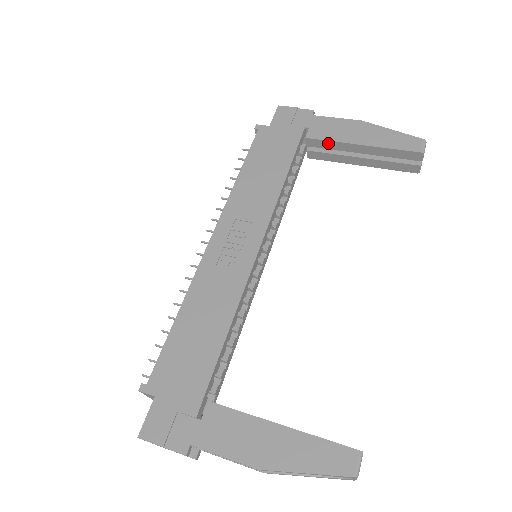
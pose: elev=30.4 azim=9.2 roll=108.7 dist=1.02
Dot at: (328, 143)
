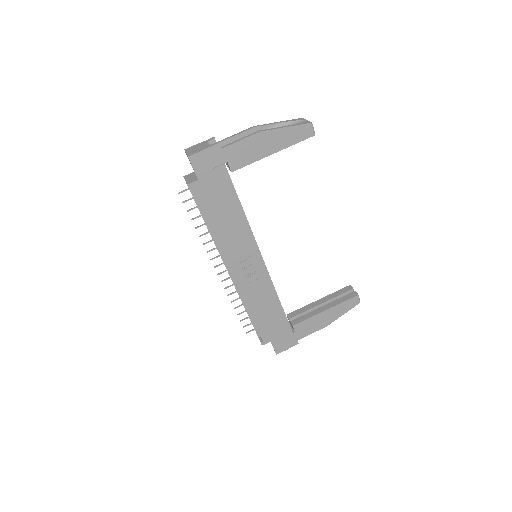
Dot at: (248, 164)
